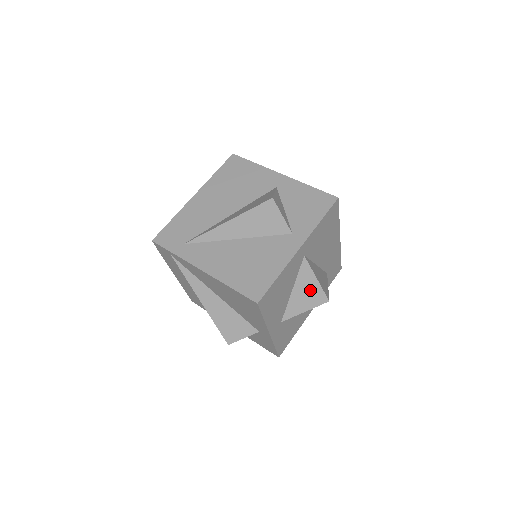
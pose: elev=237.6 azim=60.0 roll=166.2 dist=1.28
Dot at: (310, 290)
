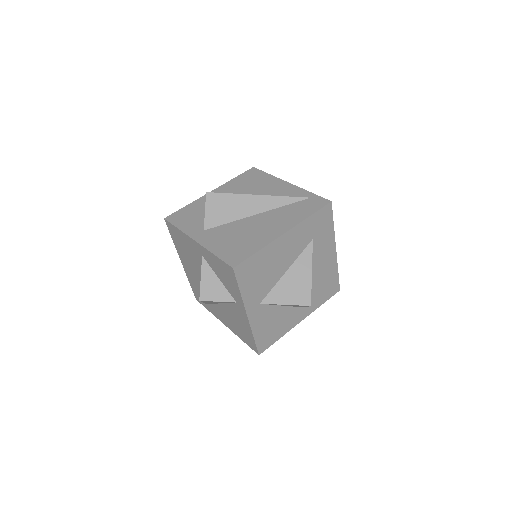
Dot at: (292, 305)
